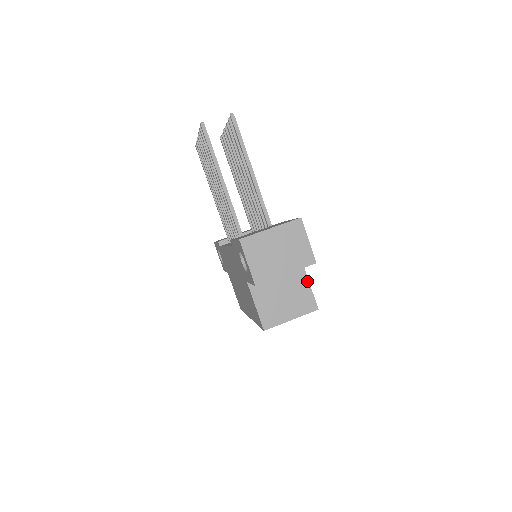
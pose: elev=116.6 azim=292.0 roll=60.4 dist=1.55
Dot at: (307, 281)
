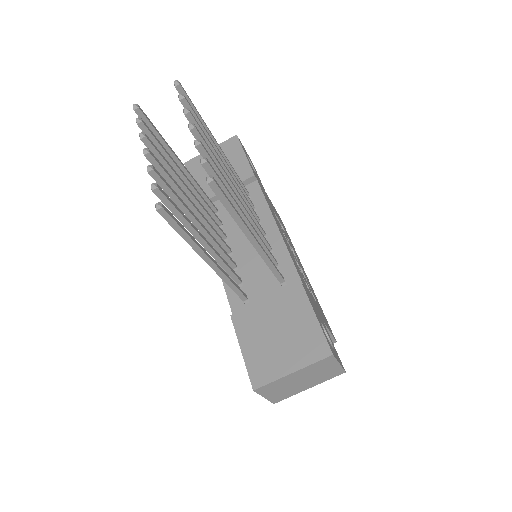
Dot at: occluded
